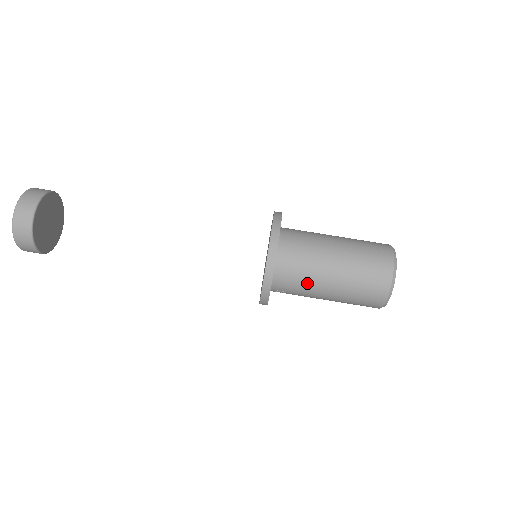
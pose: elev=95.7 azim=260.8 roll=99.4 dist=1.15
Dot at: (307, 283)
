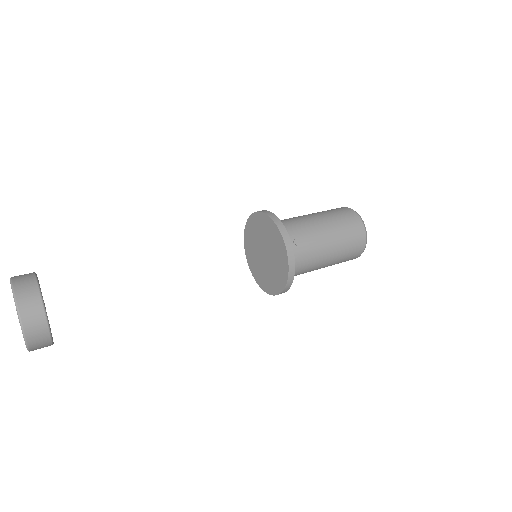
Dot at: (300, 222)
